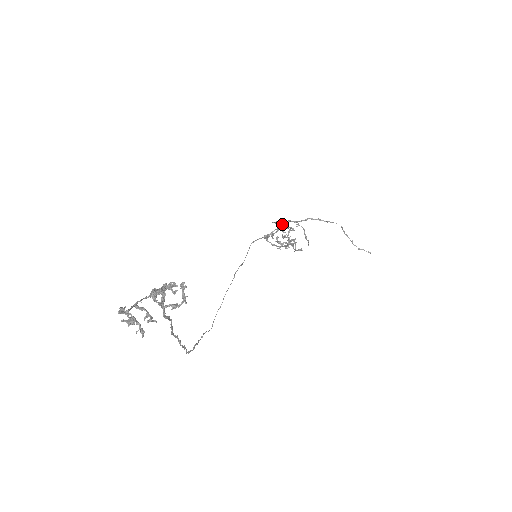
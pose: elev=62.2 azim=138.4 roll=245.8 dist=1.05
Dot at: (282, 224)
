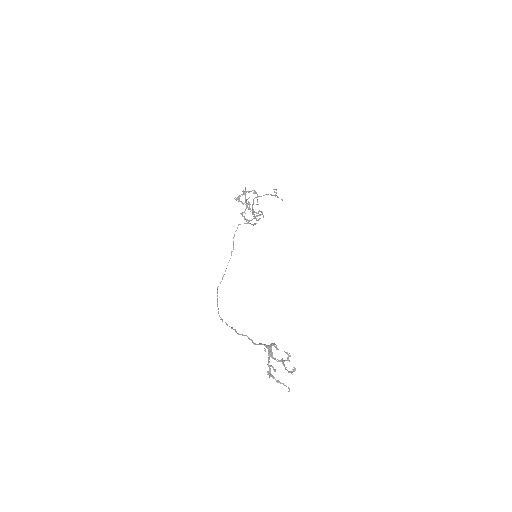
Dot at: occluded
